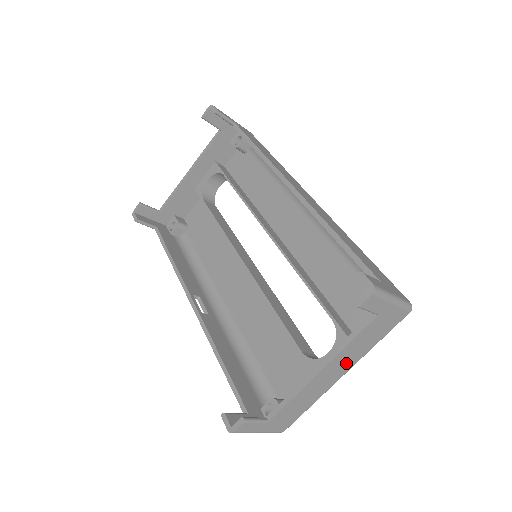
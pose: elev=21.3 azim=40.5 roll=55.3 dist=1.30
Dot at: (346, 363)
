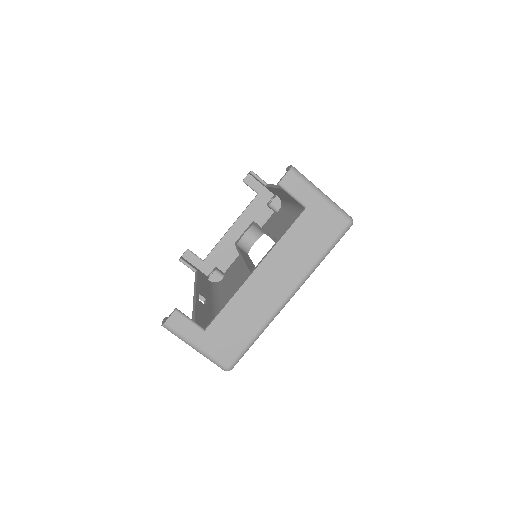
Dot at: (286, 274)
